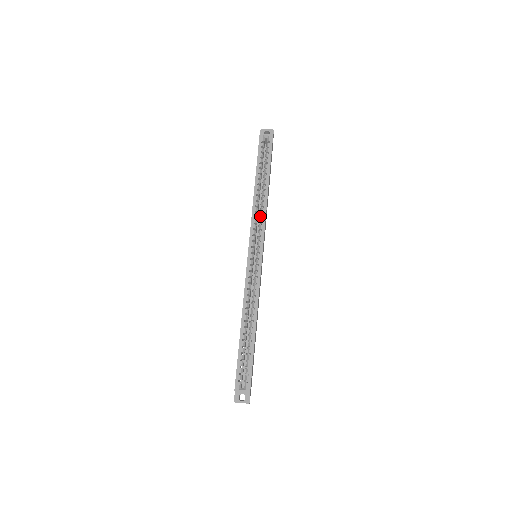
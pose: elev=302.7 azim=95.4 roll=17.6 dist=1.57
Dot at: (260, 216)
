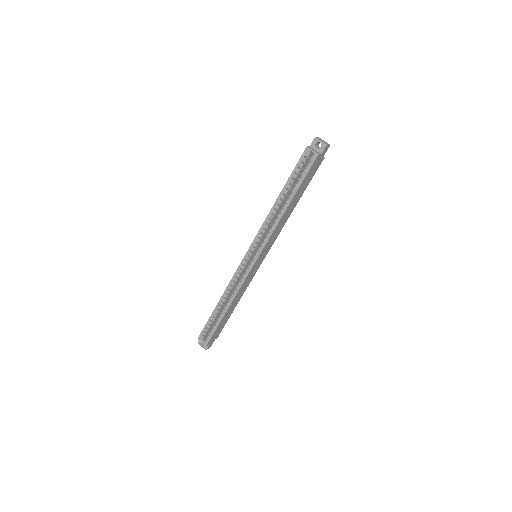
Dot at: (269, 229)
